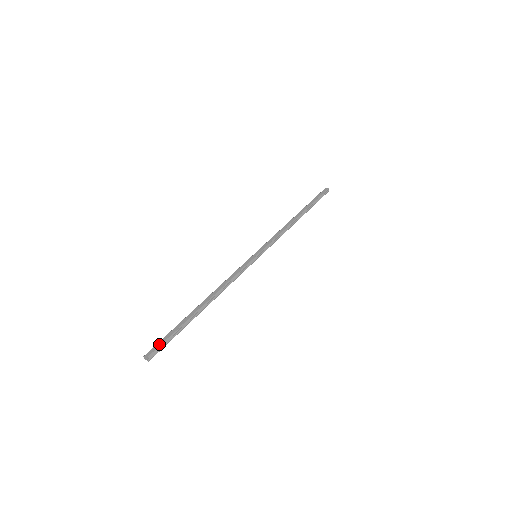
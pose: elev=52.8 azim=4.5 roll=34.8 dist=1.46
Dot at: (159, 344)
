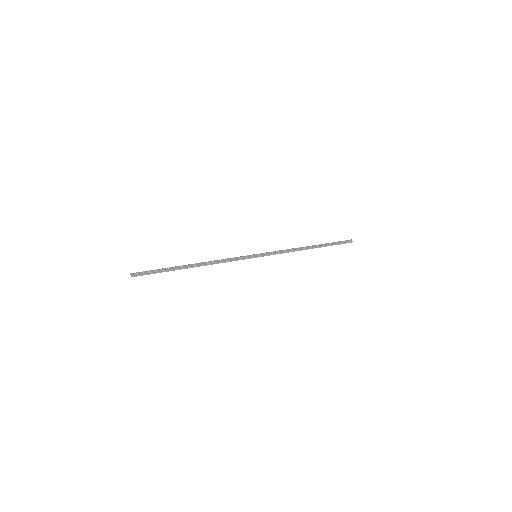
Dot at: (145, 271)
